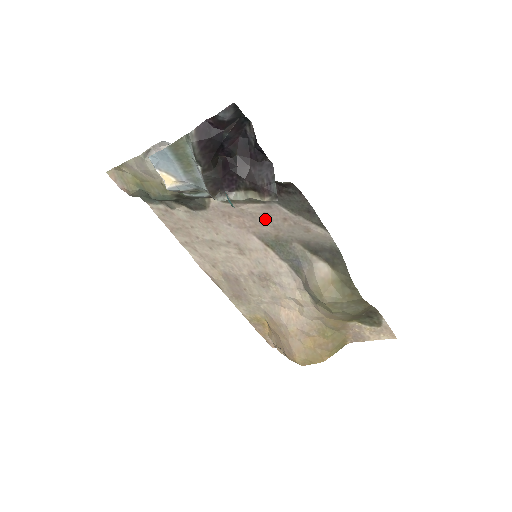
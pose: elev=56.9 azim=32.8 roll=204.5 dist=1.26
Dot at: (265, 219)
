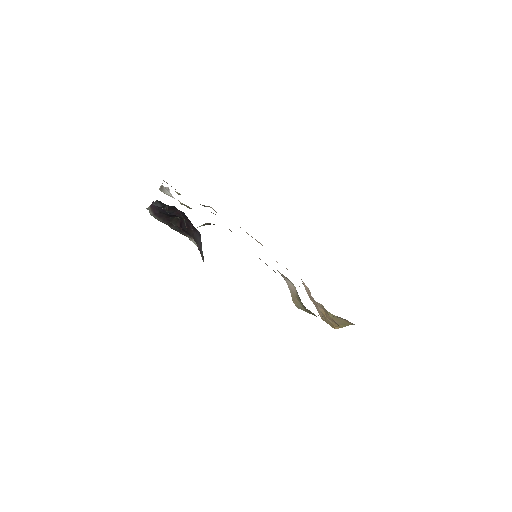
Dot at: occluded
